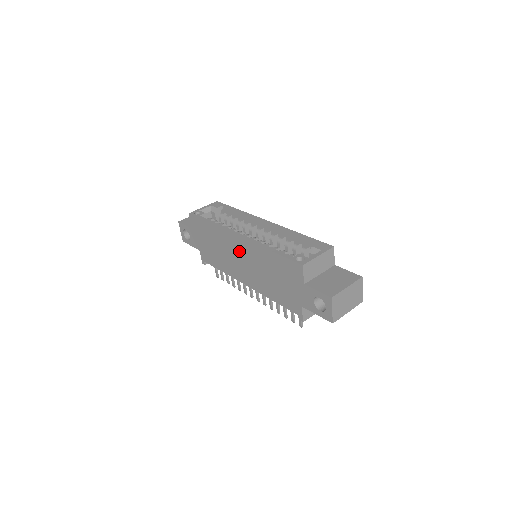
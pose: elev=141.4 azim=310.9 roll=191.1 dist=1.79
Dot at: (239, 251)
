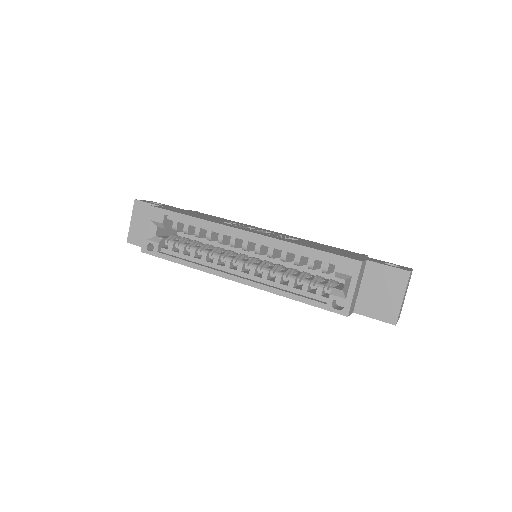
Dot at: occluded
